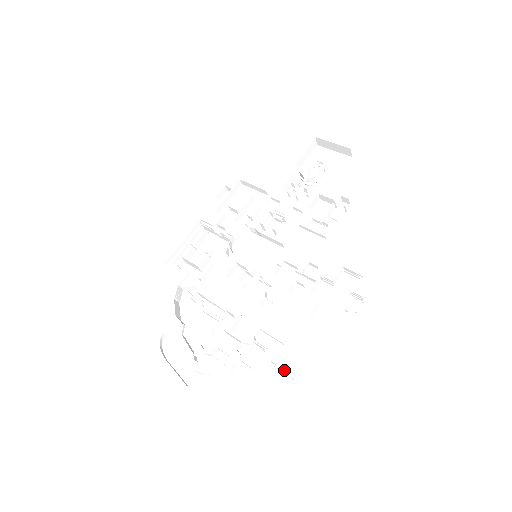
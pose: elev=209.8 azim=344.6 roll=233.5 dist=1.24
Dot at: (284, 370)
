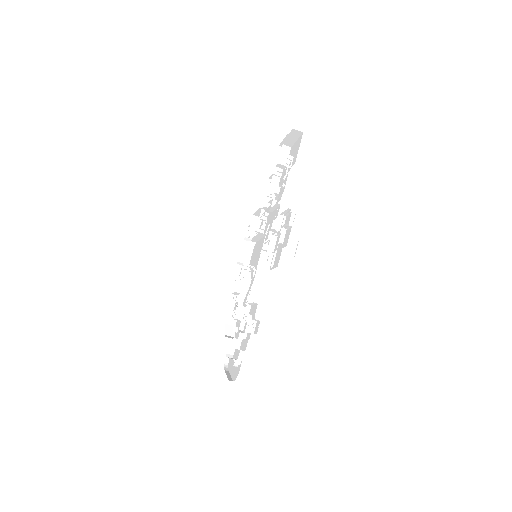
Dot at: (257, 323)
